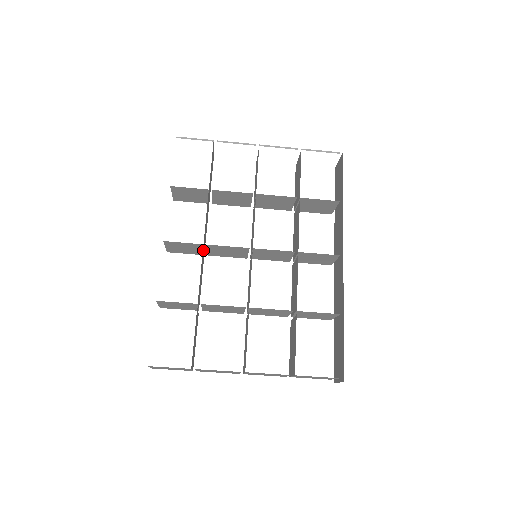
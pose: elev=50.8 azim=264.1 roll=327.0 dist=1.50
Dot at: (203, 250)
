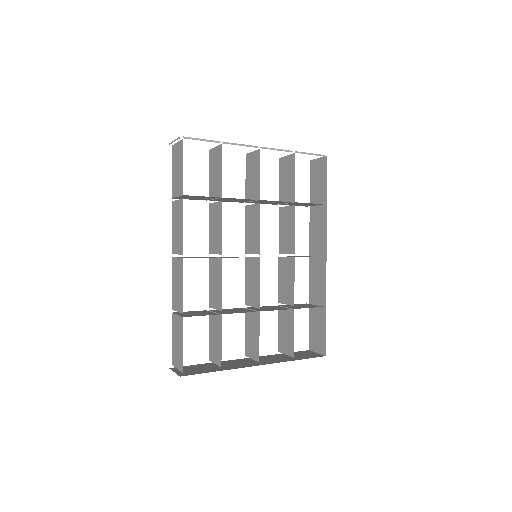
Dot at: occluded
